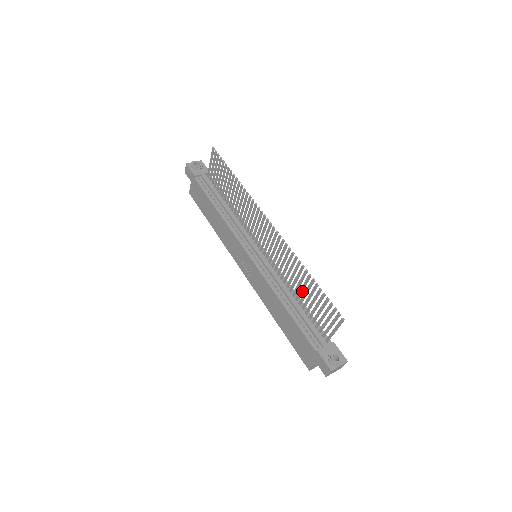
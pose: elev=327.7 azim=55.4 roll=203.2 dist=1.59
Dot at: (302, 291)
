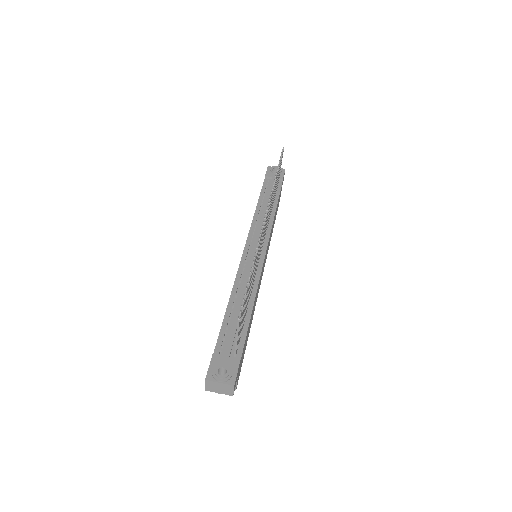
Dot at: occluded
